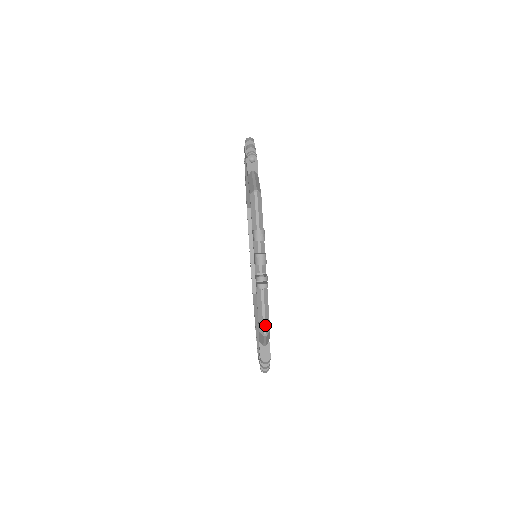
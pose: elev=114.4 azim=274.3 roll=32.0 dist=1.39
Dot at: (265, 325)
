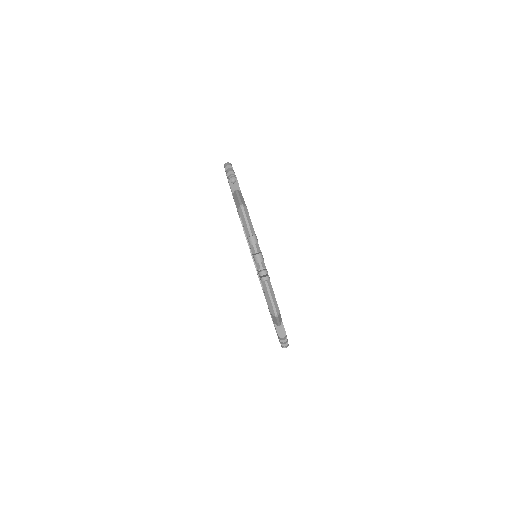
Dot at: occluded
